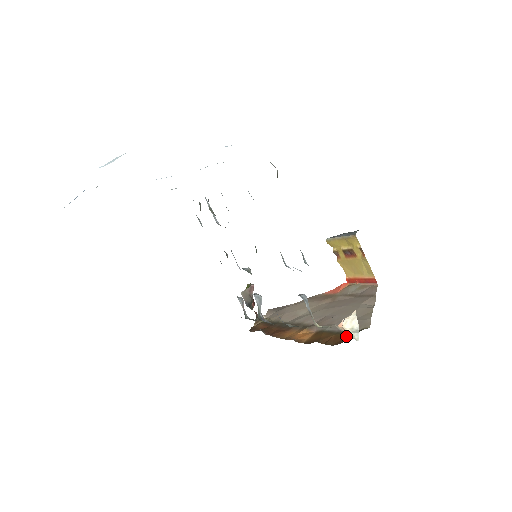
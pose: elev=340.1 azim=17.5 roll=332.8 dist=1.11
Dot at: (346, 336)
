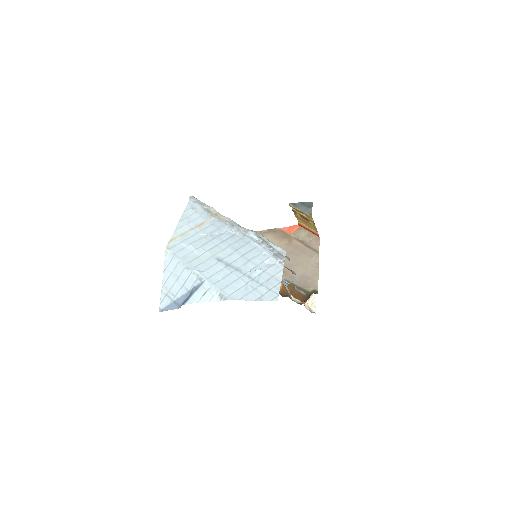
Dot at: occluded
